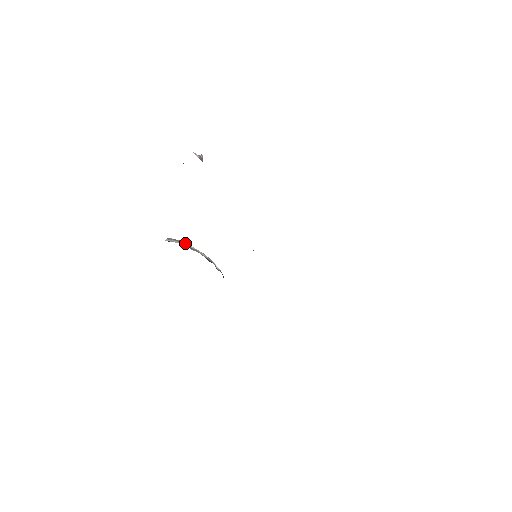
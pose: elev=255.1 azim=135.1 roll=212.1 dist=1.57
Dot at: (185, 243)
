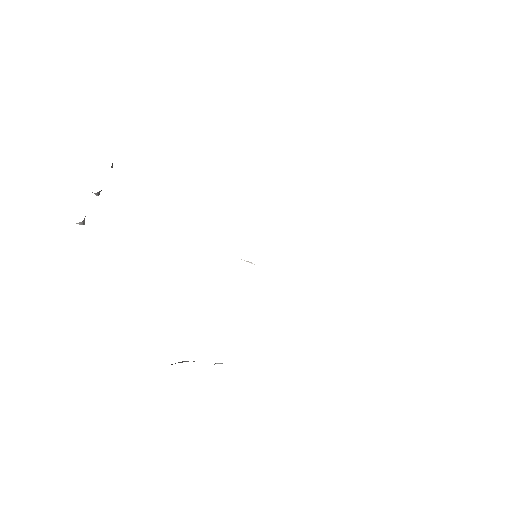
Dot at: occluded
